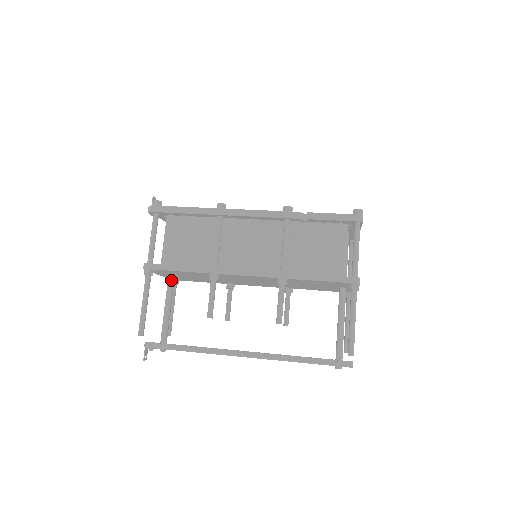
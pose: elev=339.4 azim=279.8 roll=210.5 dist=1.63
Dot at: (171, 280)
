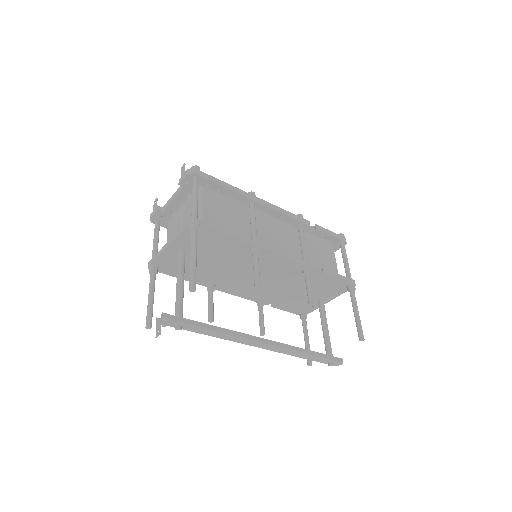
Dot at: (184, 254)
